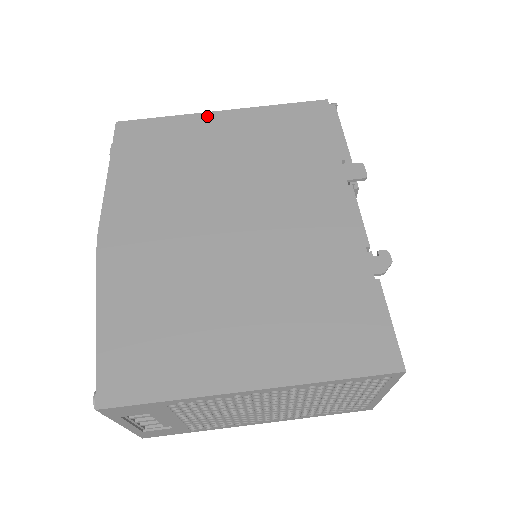
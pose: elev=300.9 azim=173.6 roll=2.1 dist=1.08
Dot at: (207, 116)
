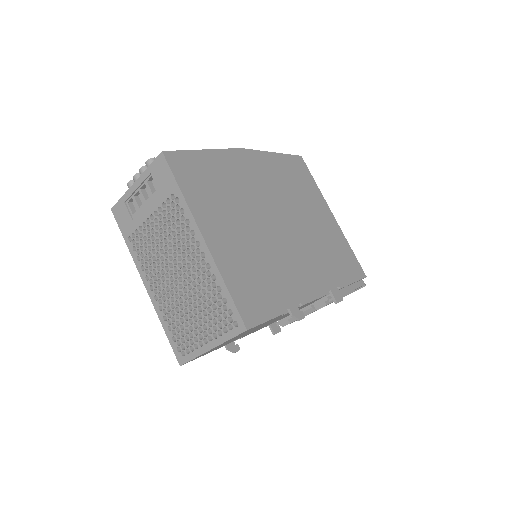
Dot at: (327, 206)
